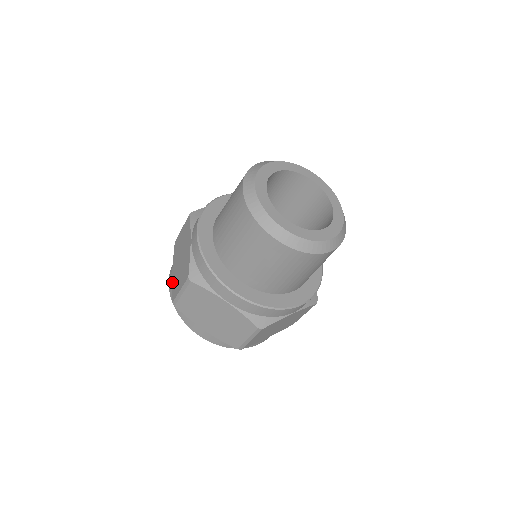
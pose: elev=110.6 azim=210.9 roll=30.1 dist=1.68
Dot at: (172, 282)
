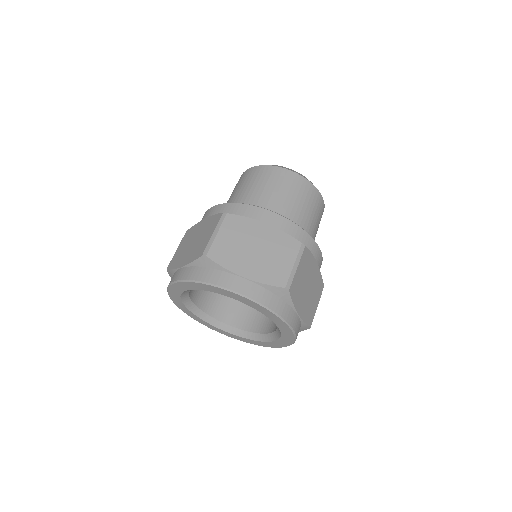
Dot at: (187, 263)
